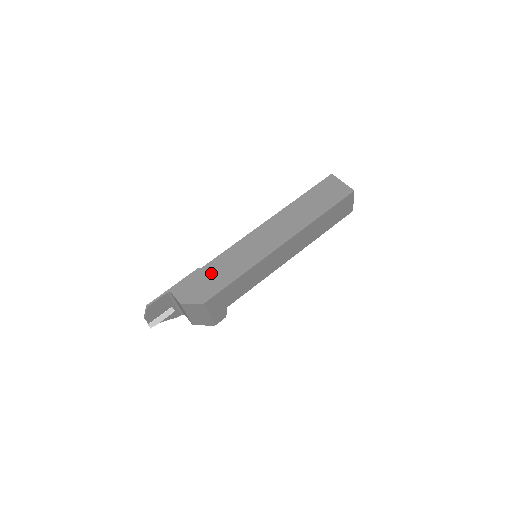
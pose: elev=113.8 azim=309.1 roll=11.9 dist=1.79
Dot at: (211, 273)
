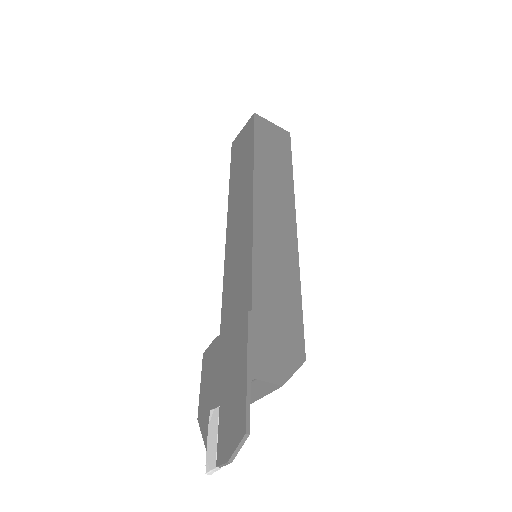
Dot at: (270, 309)
